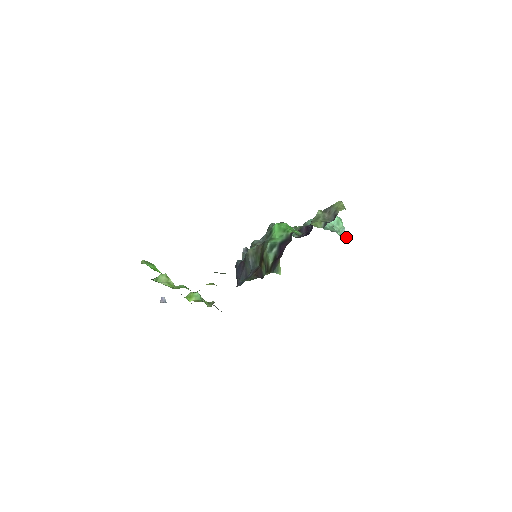
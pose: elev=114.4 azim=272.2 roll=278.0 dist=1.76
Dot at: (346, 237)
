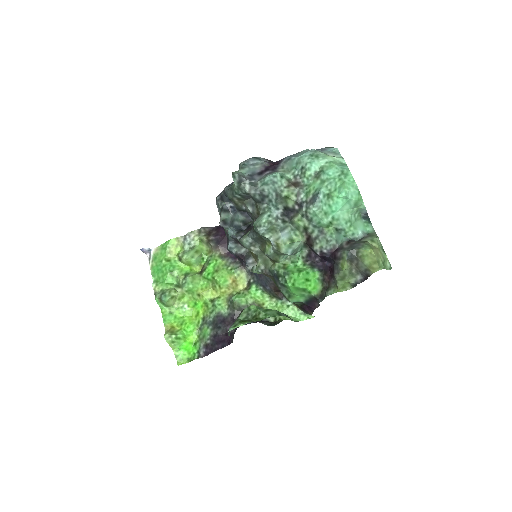
Dot at: (367, 216)
